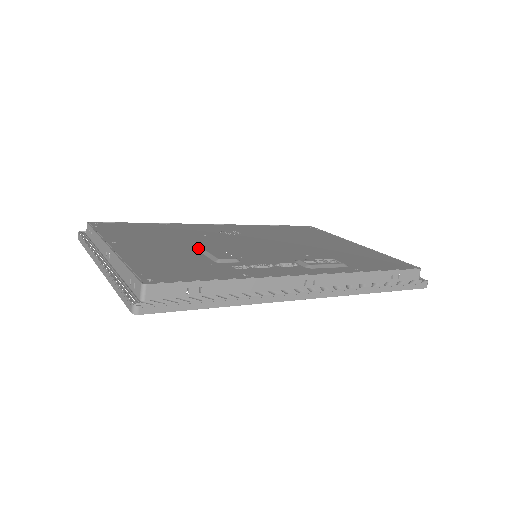
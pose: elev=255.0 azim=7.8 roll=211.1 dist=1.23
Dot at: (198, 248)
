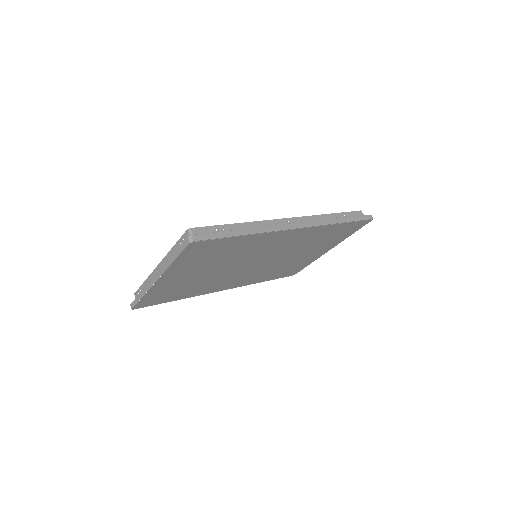
Dot at: occluded
